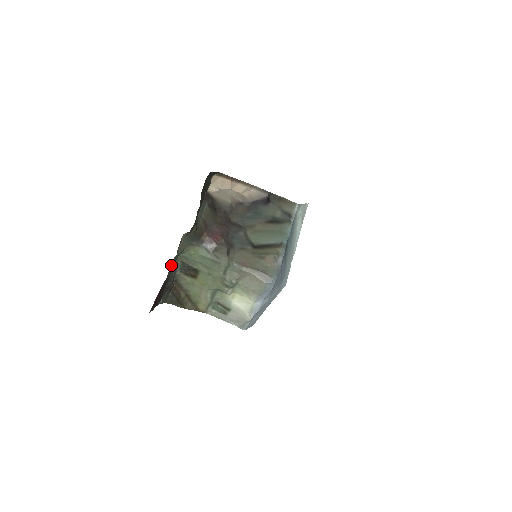
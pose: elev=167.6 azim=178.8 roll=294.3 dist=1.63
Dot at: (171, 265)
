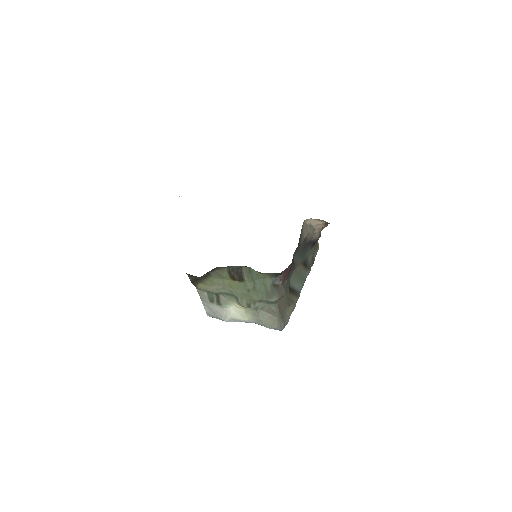
Dot at: occluded
